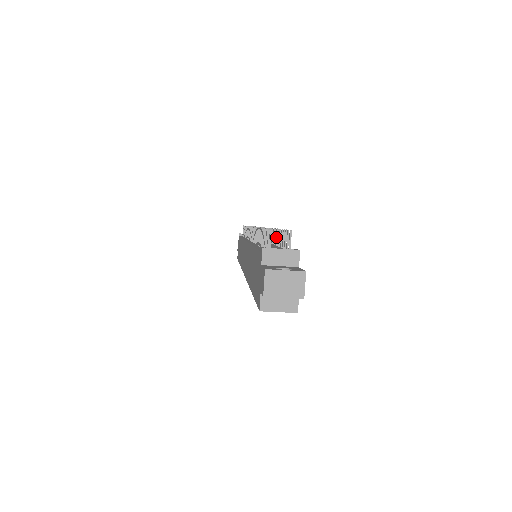
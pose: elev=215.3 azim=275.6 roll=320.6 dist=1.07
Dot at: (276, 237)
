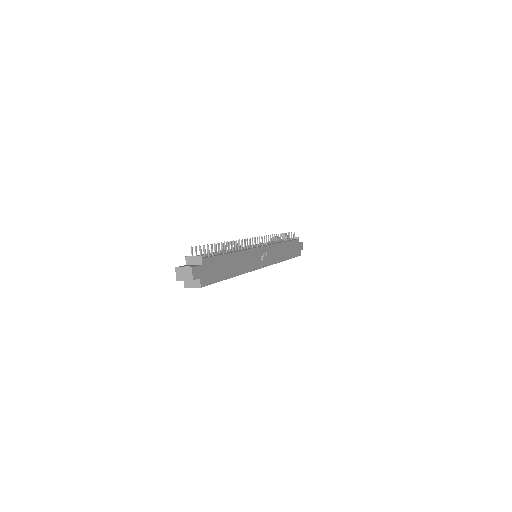
Dot at: (226, 247)
